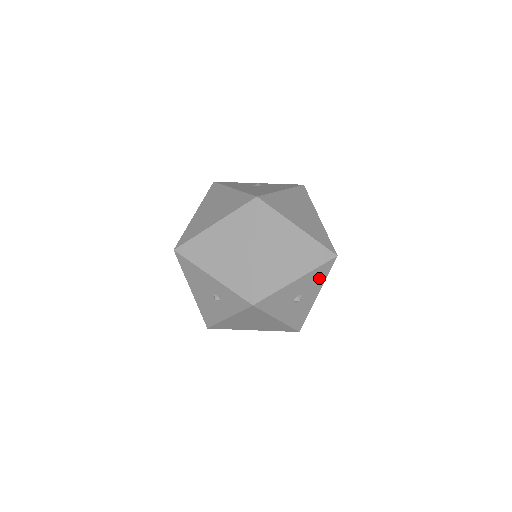
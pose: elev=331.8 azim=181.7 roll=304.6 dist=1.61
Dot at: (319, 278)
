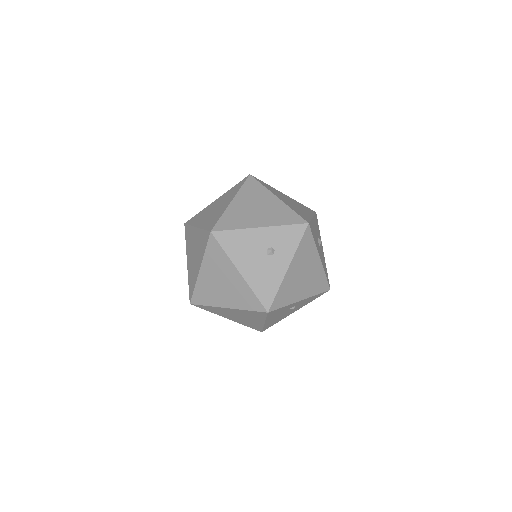
Dot at: (318, 229)
